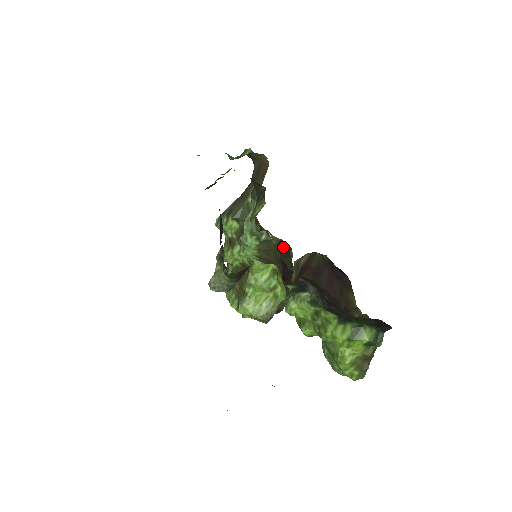
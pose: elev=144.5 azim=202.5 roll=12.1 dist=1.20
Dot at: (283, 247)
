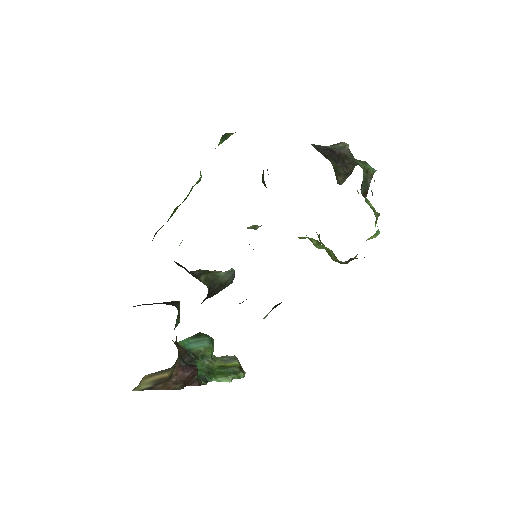
Dot at: occluded
